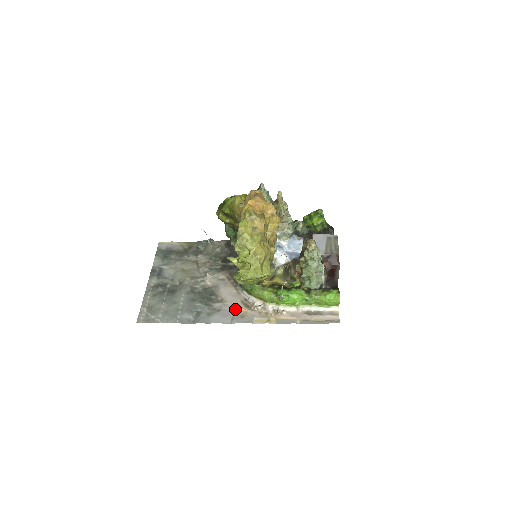
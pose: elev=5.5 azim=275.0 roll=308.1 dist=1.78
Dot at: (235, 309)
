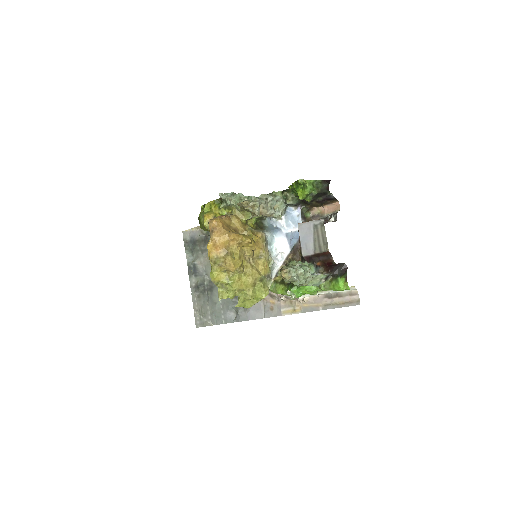
Dot at: (264, 301)
